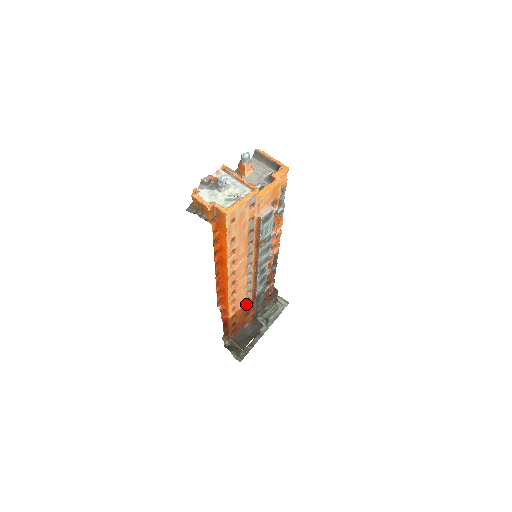
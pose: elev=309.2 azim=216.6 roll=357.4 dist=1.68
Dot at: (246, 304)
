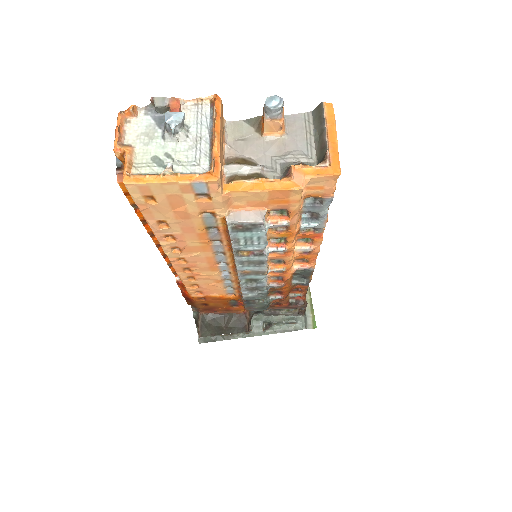
Dot at: (228, 296)
